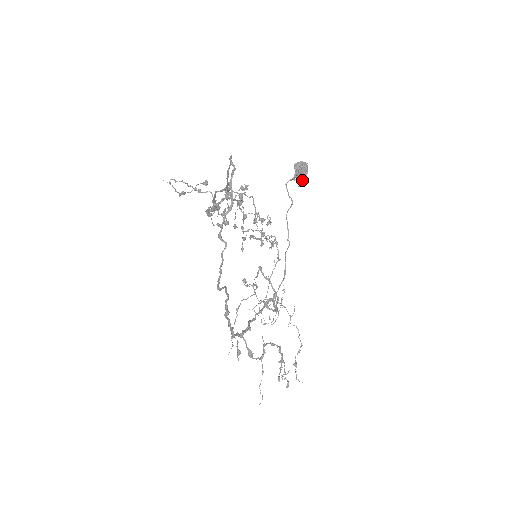
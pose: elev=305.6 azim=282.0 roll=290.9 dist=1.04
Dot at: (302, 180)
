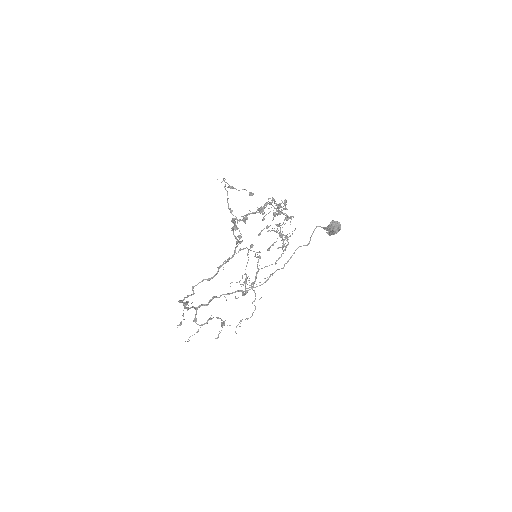
Dot at: (330, 233)
